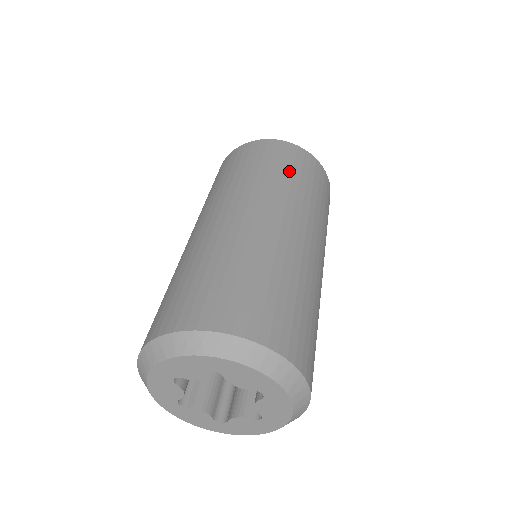
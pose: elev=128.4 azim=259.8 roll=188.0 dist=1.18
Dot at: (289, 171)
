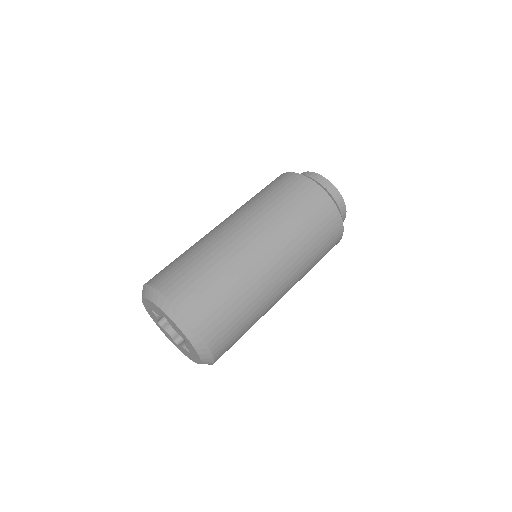
Dot at: (296, 208)
